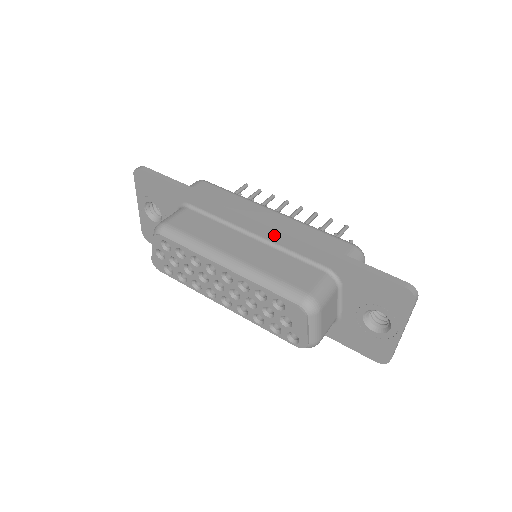
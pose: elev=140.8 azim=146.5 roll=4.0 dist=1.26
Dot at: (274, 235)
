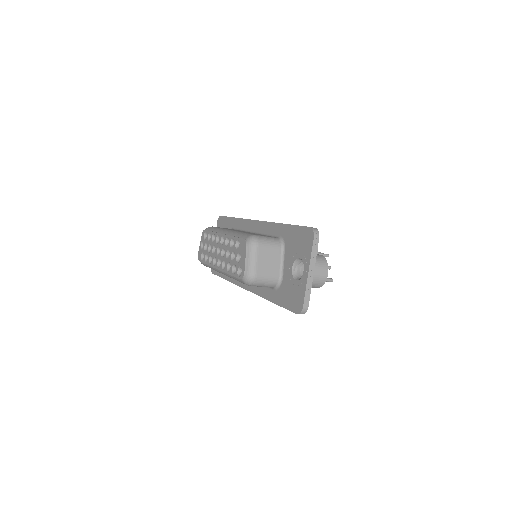
Dot at: (262, 226)
